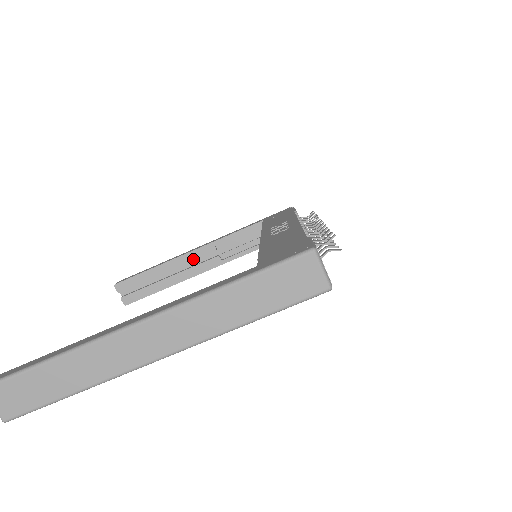
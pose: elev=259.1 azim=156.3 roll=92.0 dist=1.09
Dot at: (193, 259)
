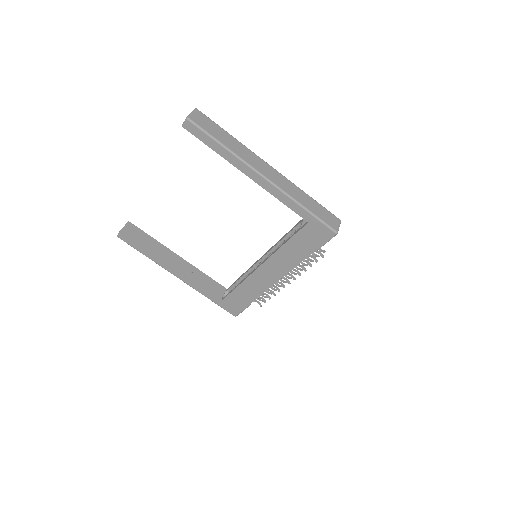
Dot at: (179, 261)
